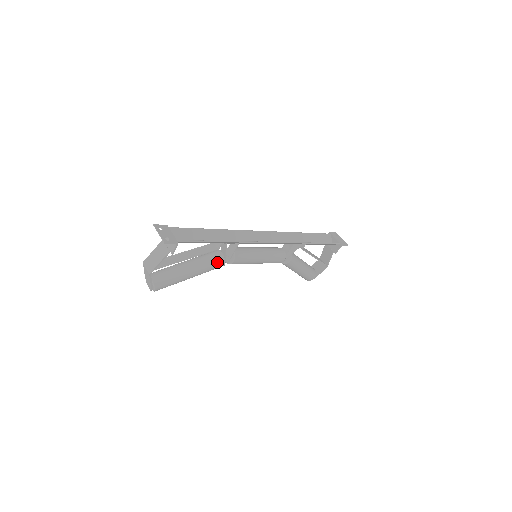
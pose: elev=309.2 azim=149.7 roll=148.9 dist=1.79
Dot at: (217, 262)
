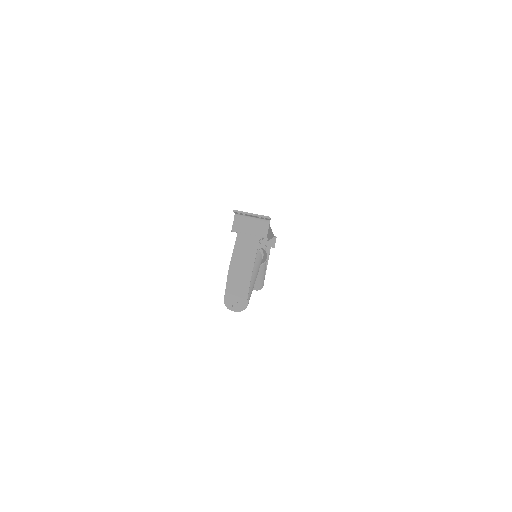
Dot at: (260, 258)
